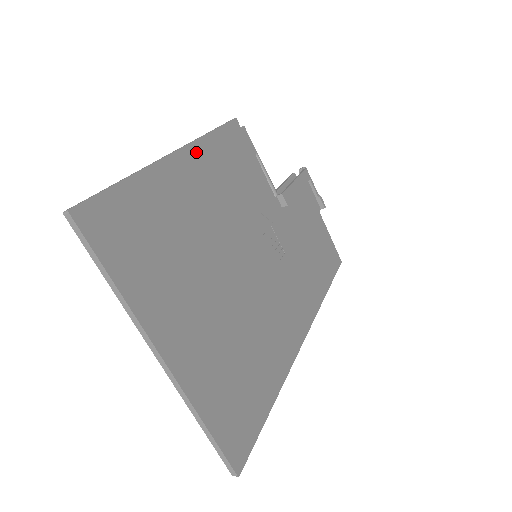
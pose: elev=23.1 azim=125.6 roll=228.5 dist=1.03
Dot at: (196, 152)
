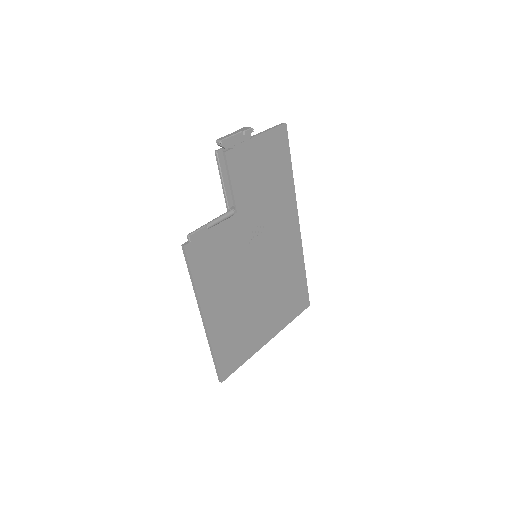
Dot at: (205, 301)
